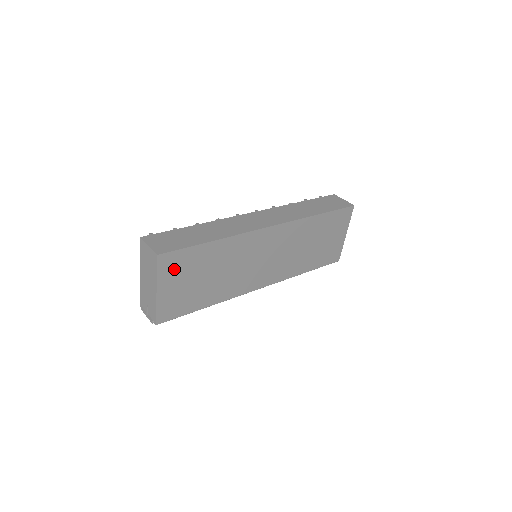
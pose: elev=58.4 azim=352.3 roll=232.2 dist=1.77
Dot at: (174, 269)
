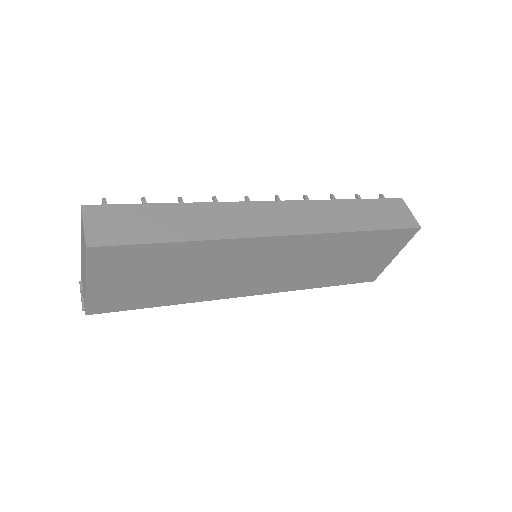
Dot at: (115, 265)
